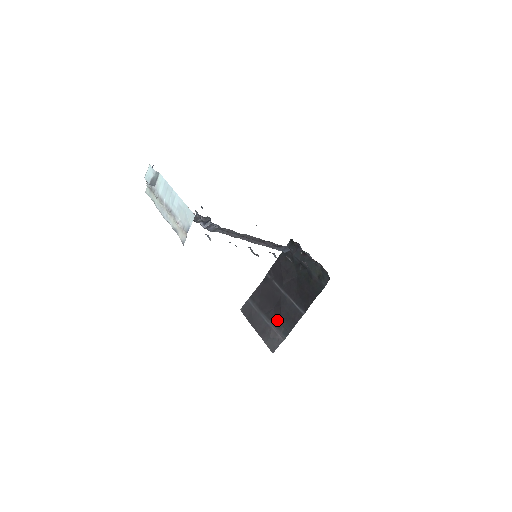
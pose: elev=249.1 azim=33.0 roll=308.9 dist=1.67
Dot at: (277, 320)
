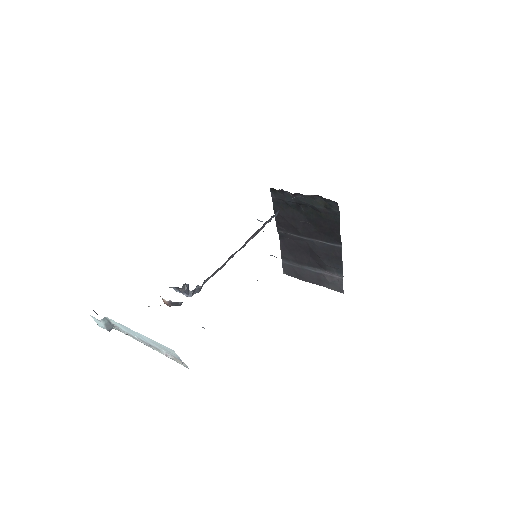
Dot at: (322, 265)
